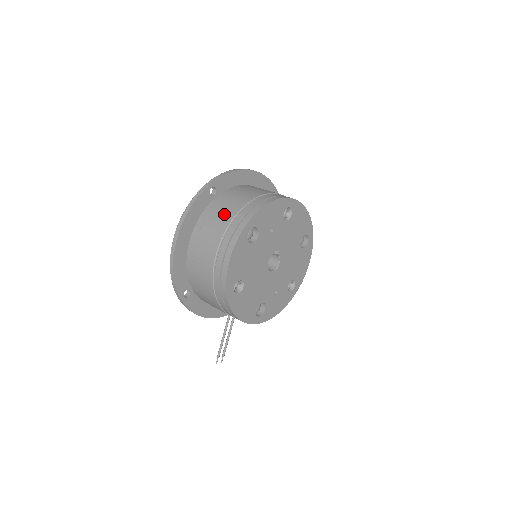
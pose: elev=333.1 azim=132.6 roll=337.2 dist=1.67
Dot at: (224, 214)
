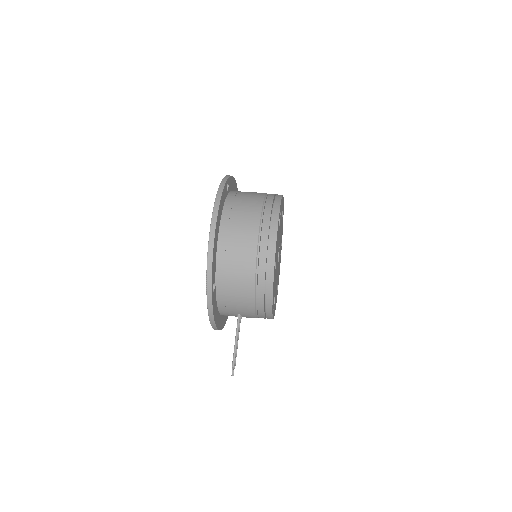
Dot at: (251, 201)
